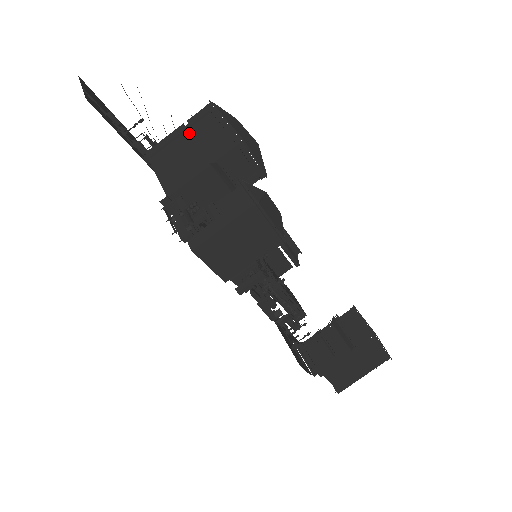
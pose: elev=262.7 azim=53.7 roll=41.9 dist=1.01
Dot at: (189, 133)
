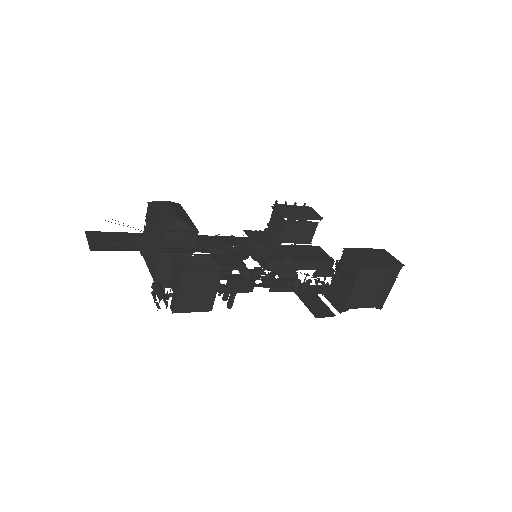
Dot at: (149, 230)
